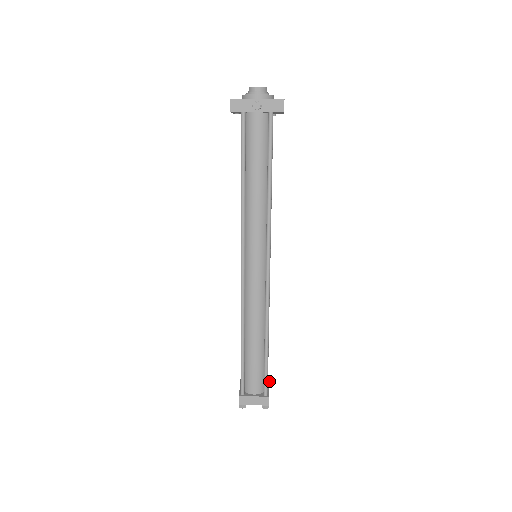
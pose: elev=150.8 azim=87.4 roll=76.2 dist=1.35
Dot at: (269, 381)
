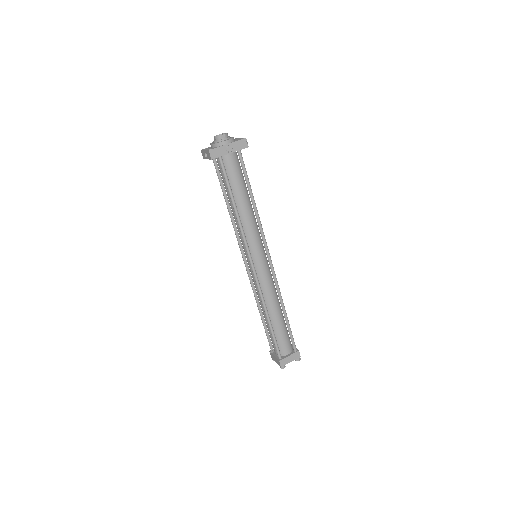
Dot at: occluded
